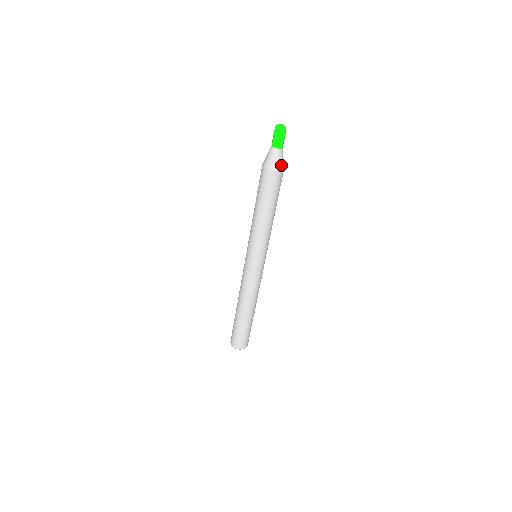
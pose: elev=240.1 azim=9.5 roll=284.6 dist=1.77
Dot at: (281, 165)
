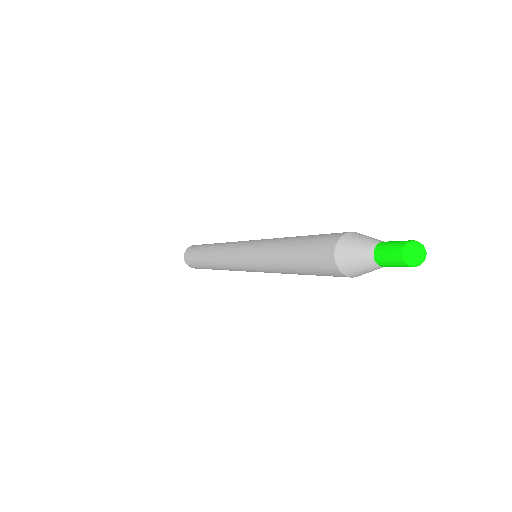
Dot at: (359, 274)
